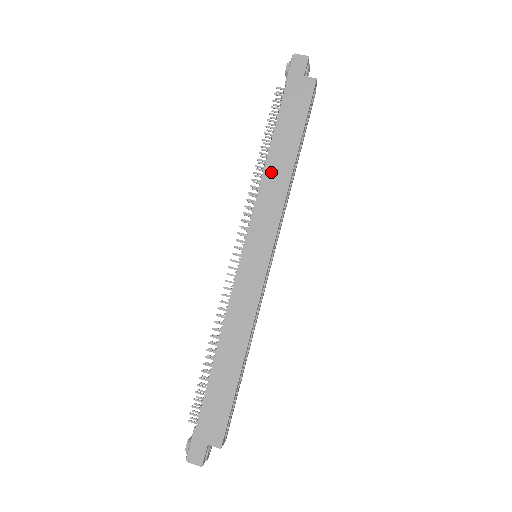
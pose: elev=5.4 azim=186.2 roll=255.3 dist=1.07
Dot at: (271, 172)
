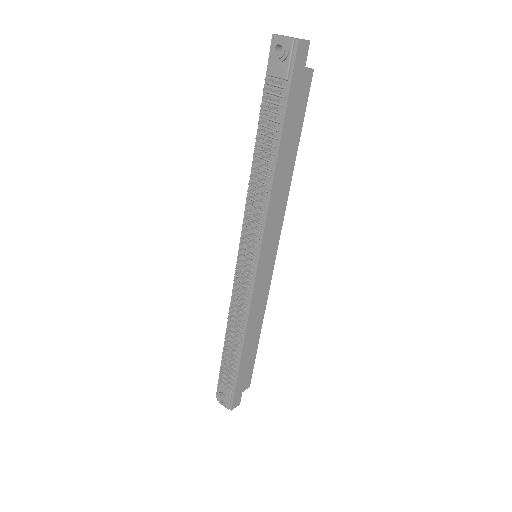
Dot at: (277, 186)
